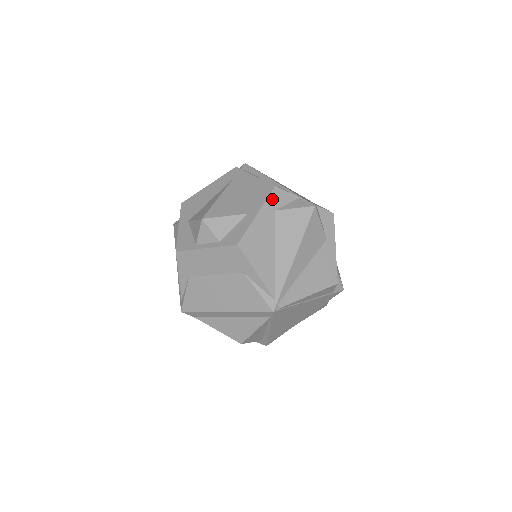
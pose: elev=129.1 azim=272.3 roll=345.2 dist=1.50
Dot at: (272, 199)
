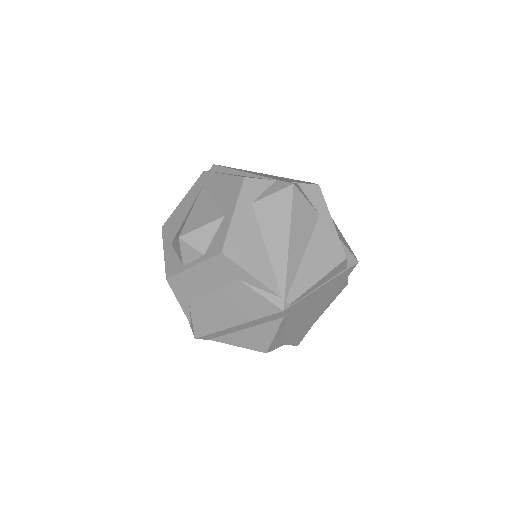
Dot at: (245, 192)
